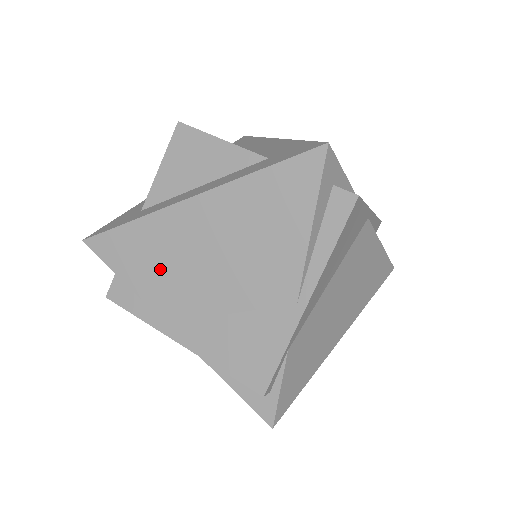
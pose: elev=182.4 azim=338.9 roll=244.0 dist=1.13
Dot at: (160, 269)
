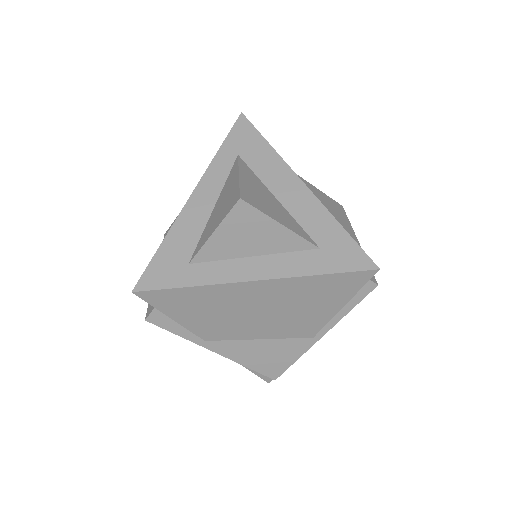
Dot at: (210, 315)
